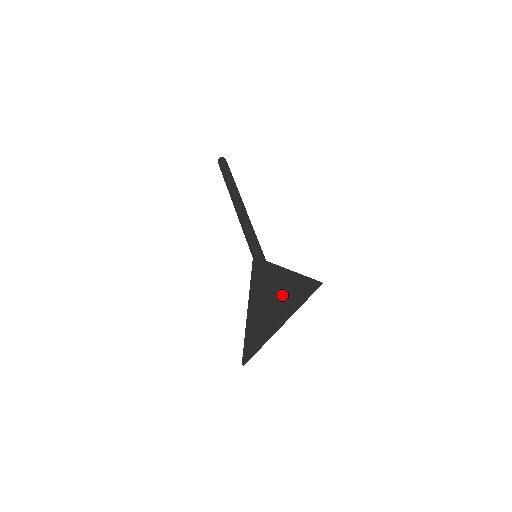
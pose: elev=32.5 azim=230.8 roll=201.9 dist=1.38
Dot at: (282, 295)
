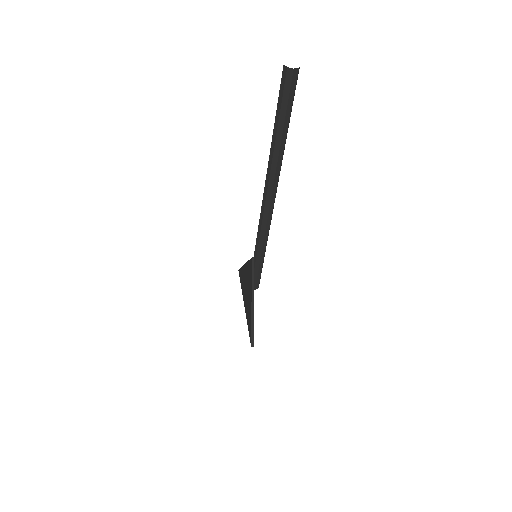
Dot at: (247, 307)
